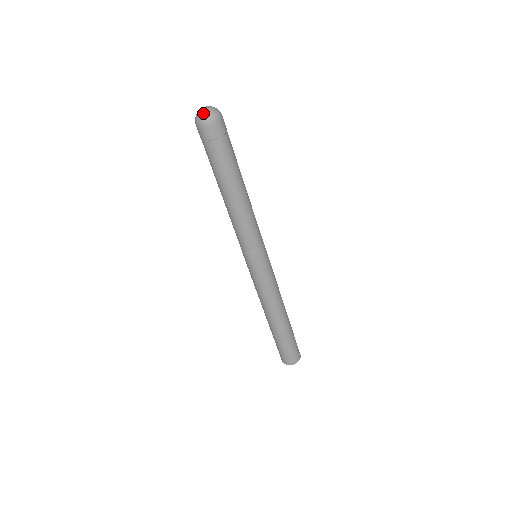
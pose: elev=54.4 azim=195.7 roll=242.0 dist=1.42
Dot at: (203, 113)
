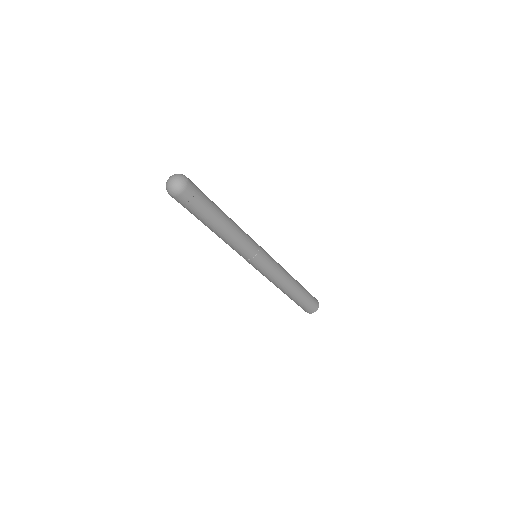
Dot at: (172, 186)
